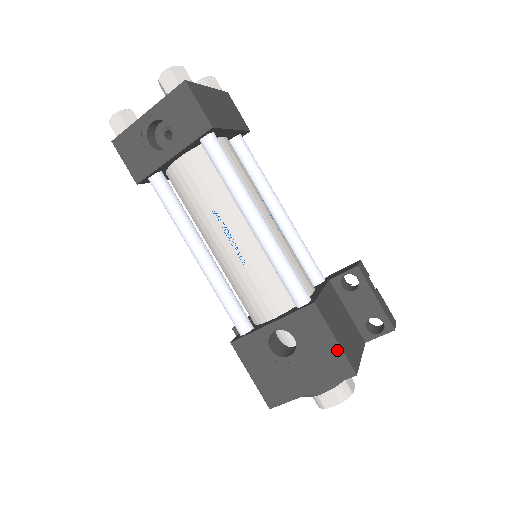
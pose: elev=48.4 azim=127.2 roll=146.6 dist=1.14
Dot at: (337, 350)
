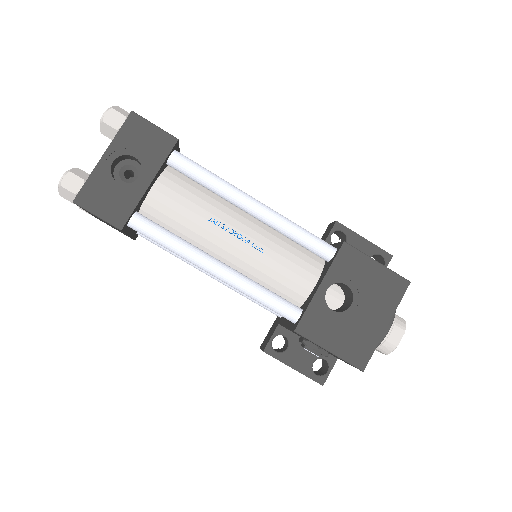
Dot at: (384, 270)
